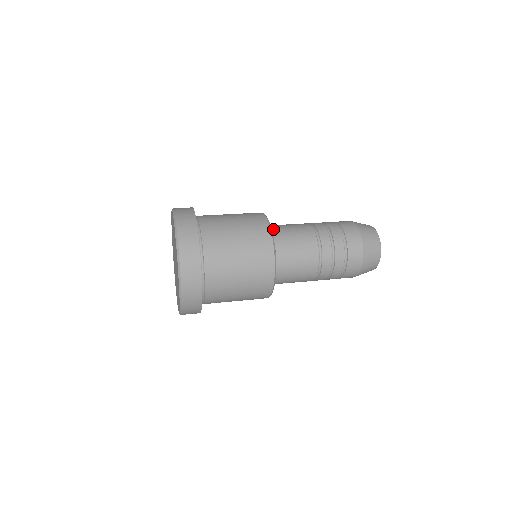
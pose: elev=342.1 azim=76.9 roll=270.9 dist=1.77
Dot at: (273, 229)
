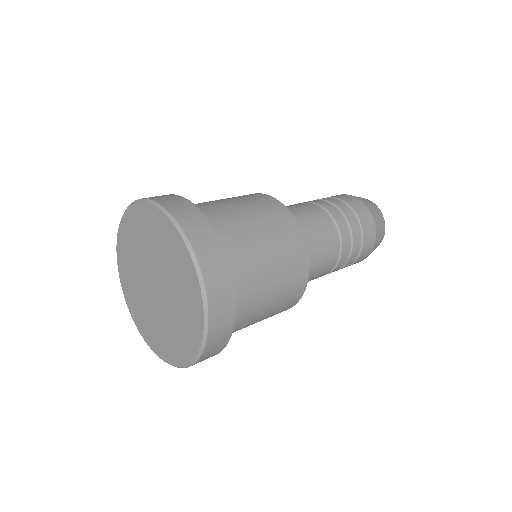
Dot at: occluded
